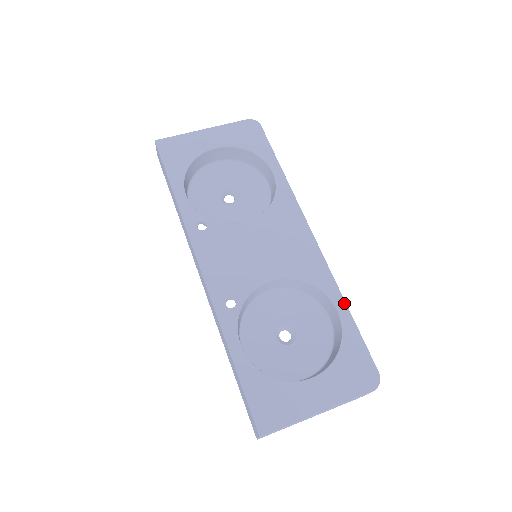
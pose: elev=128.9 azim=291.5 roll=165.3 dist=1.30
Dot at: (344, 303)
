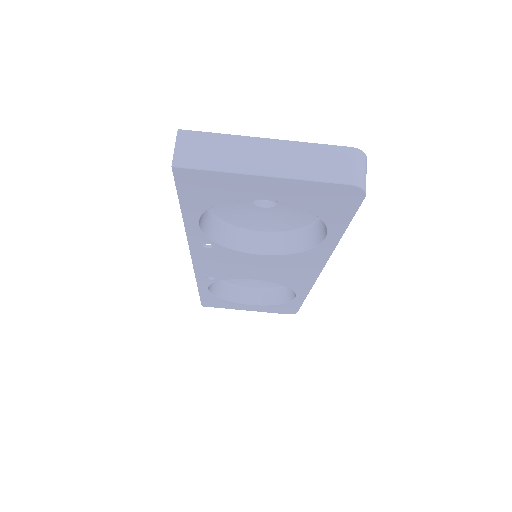
Dot at: (305, 297)
